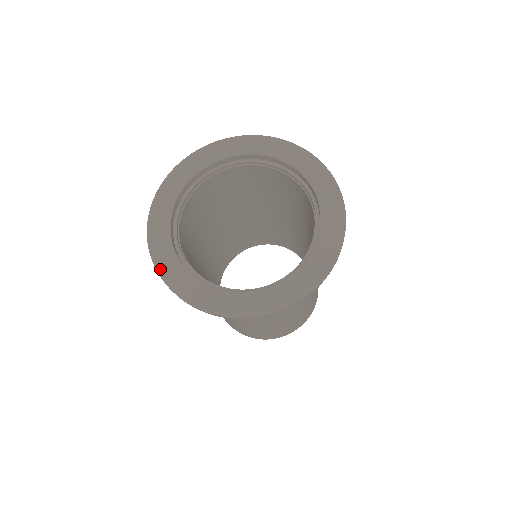
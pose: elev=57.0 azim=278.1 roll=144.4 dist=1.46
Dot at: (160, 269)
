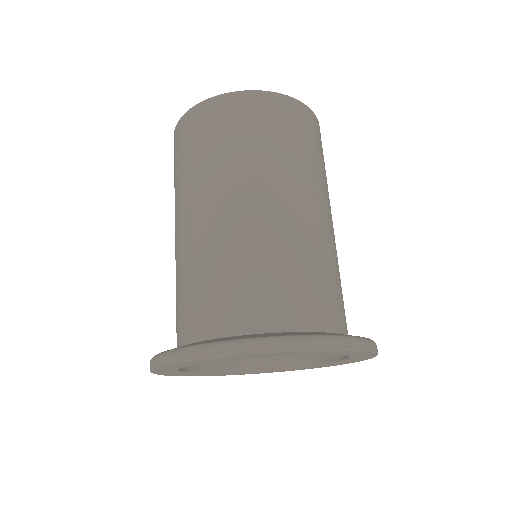
Dot at: occluded
